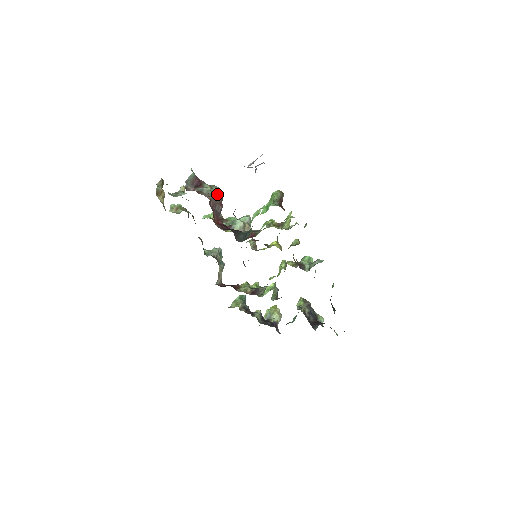
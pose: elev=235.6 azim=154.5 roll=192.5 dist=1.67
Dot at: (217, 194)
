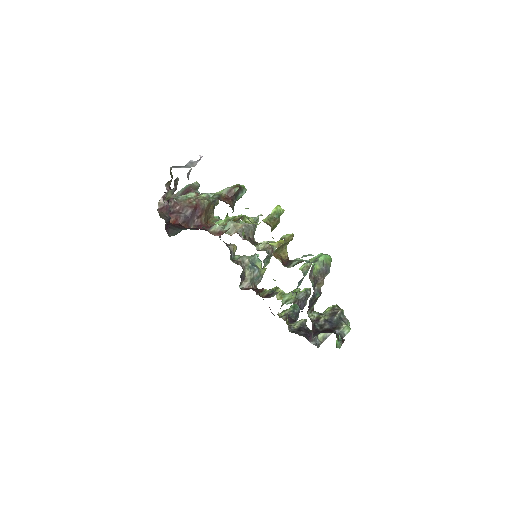
Dot at: (198, 199)
